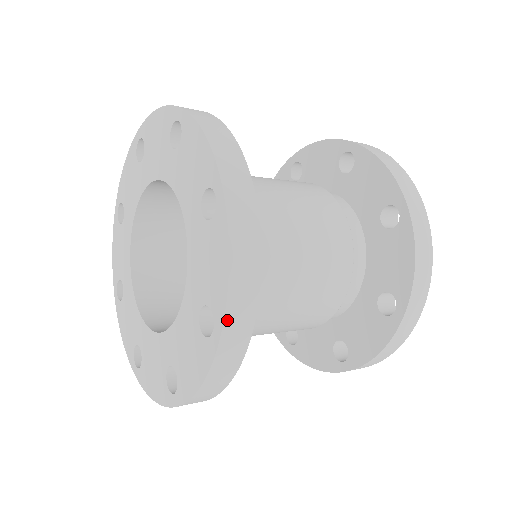
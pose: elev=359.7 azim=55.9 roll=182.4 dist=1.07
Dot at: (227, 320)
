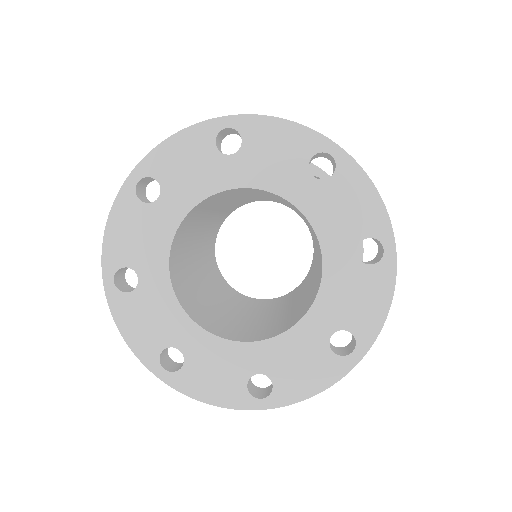
Dot at: (278, 406)
